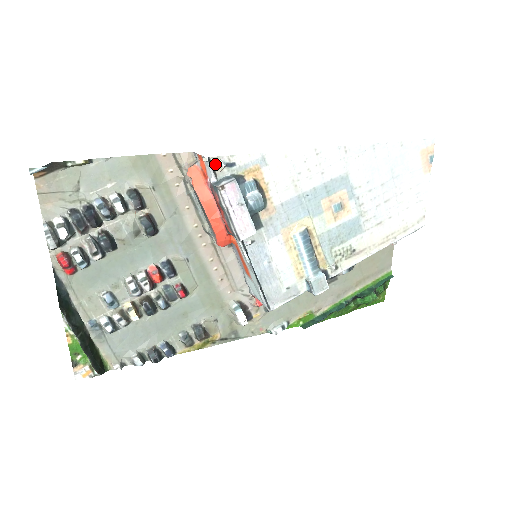
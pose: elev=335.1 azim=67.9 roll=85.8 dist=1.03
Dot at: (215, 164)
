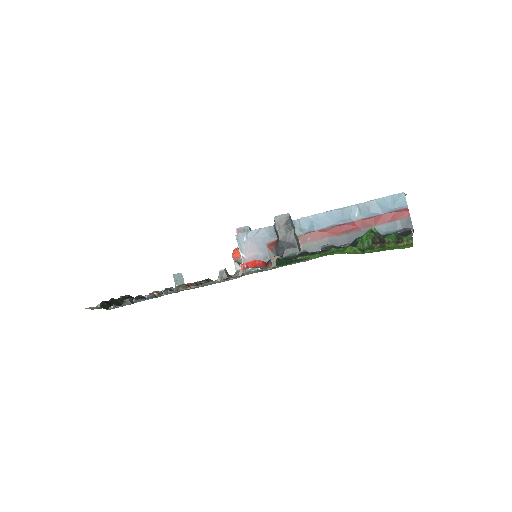
Dot at: occluded
